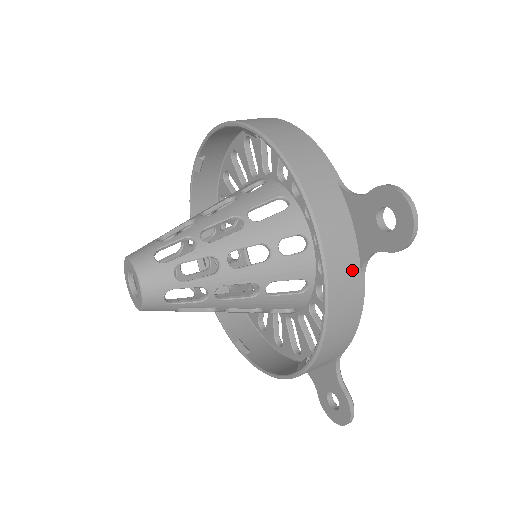
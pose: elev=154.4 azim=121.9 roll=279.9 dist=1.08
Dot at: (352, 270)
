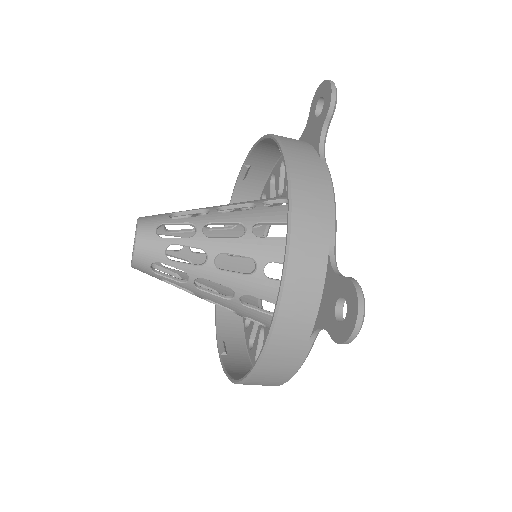
Dot at: (310, 153)
